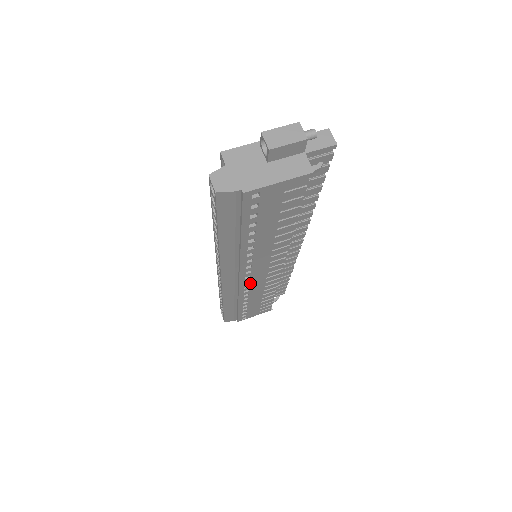
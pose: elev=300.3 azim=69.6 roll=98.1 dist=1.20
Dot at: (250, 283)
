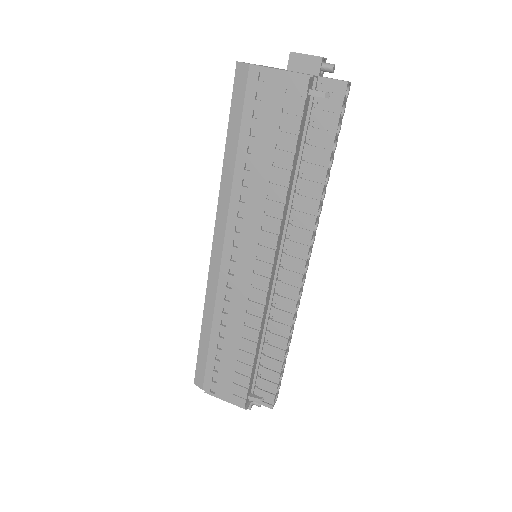
Dot at: (234, 279)
